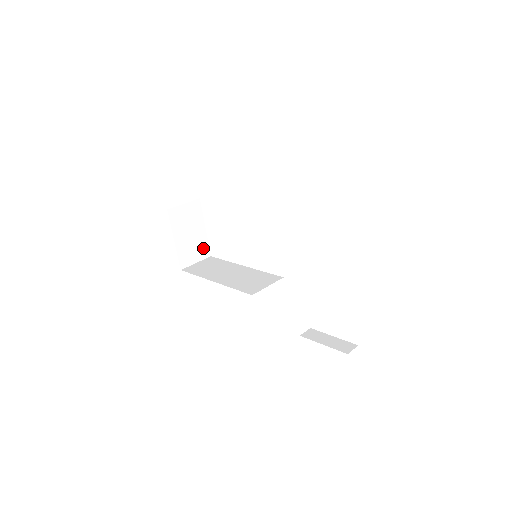
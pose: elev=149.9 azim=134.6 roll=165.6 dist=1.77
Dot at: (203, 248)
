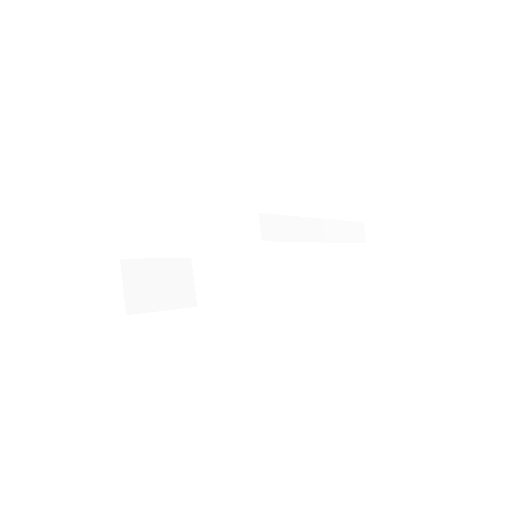
Dot at: (180, 268)
